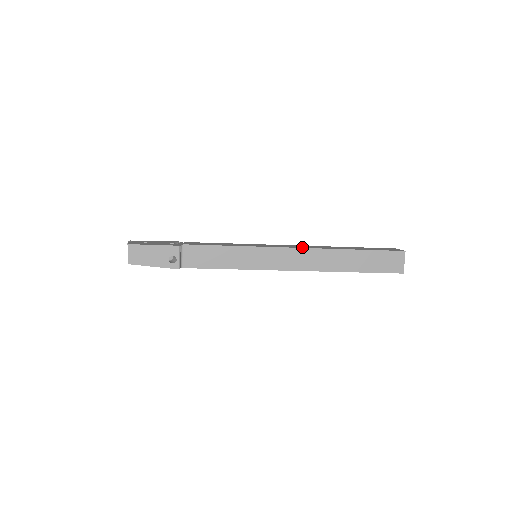
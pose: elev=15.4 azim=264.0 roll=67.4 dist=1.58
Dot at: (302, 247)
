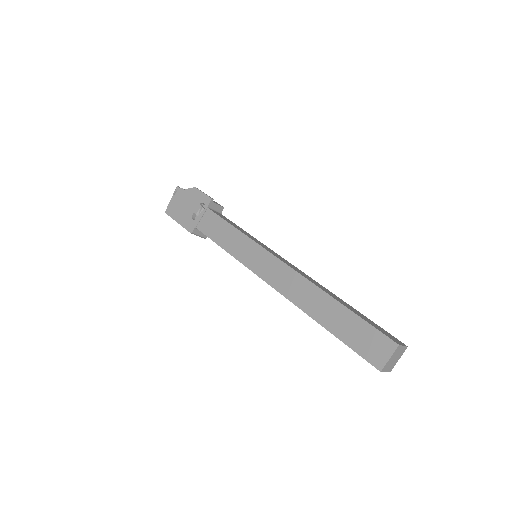
Dot at: (279, 287)
